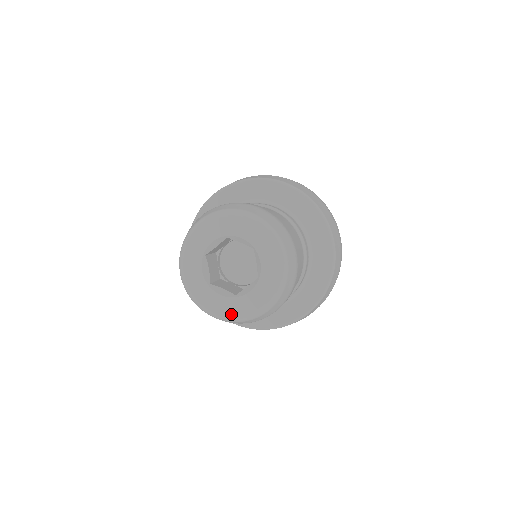
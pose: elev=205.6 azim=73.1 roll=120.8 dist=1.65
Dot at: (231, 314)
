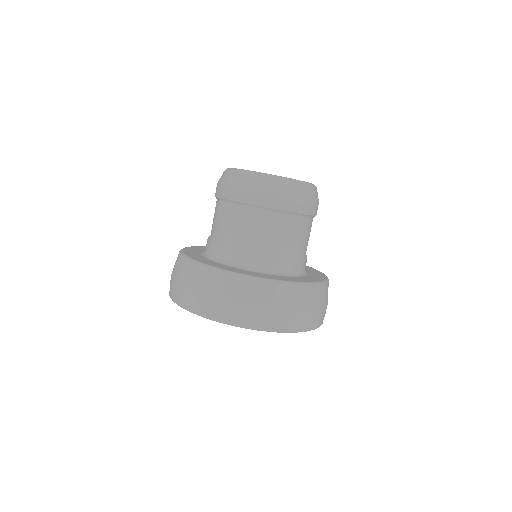
Dot at: (267, 174)
